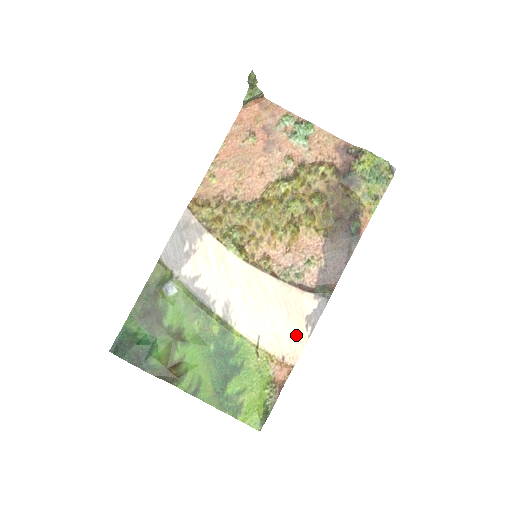
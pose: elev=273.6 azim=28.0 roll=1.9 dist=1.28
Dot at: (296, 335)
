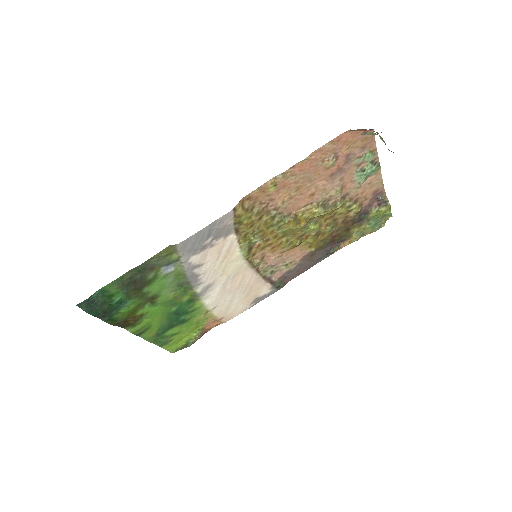
Dot at: (241, 307)
